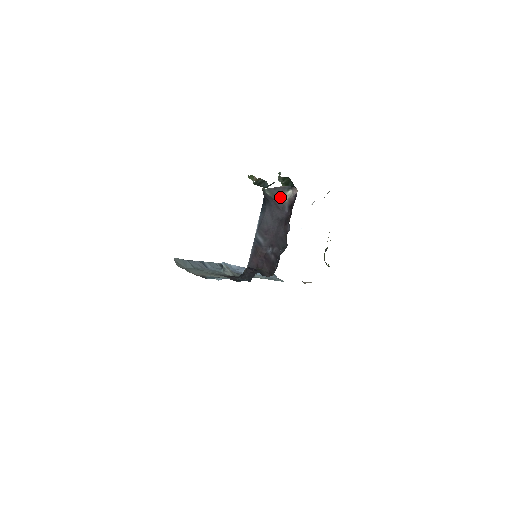
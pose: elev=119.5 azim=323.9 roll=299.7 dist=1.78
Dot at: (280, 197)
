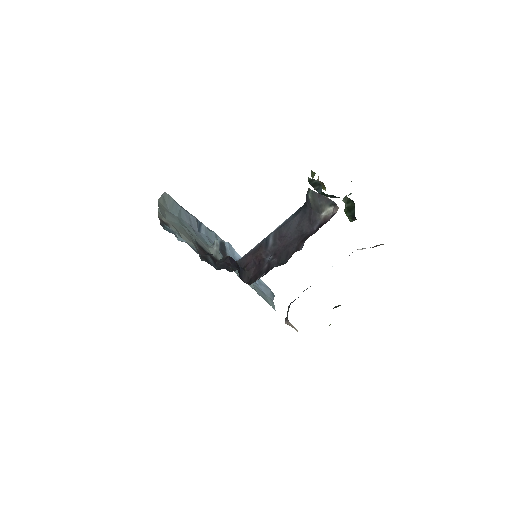
Dot at: (319, 209)
